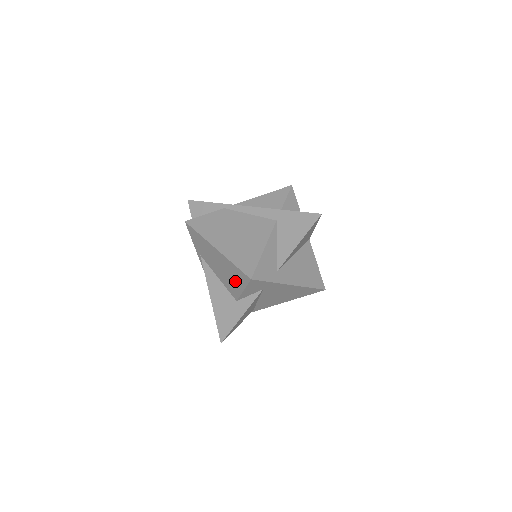
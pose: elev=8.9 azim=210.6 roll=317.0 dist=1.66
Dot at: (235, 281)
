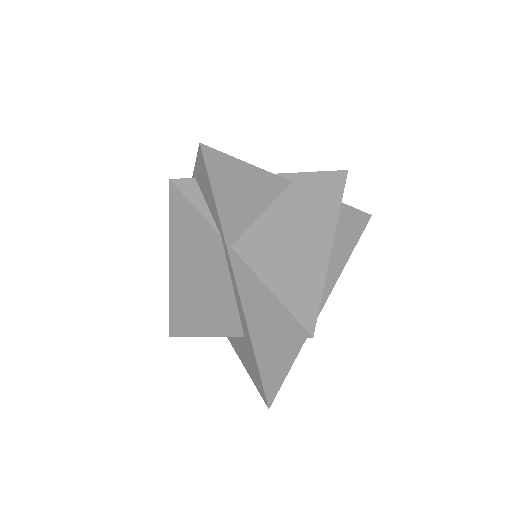
Dot at: occluded
